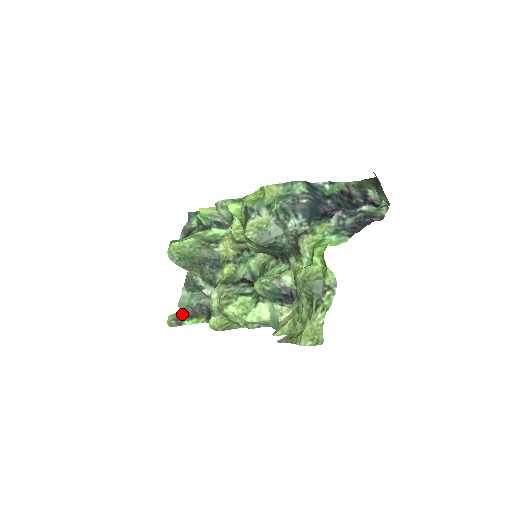
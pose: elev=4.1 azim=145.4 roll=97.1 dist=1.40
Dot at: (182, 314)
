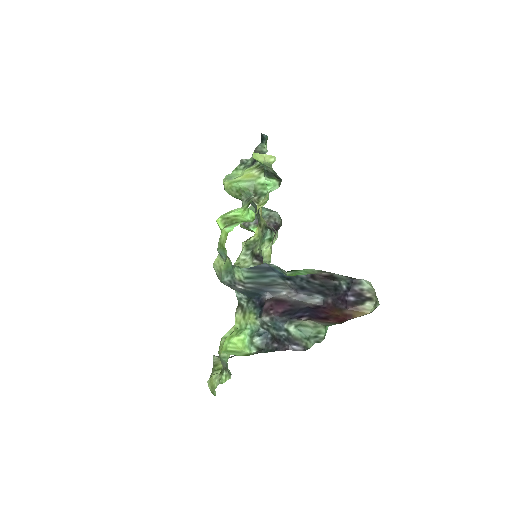
Dot at: occluded
